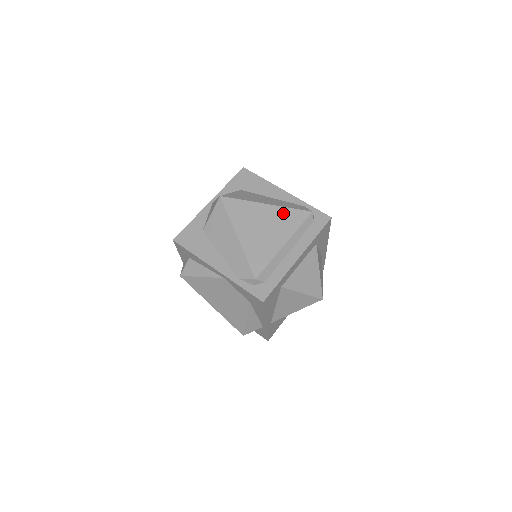
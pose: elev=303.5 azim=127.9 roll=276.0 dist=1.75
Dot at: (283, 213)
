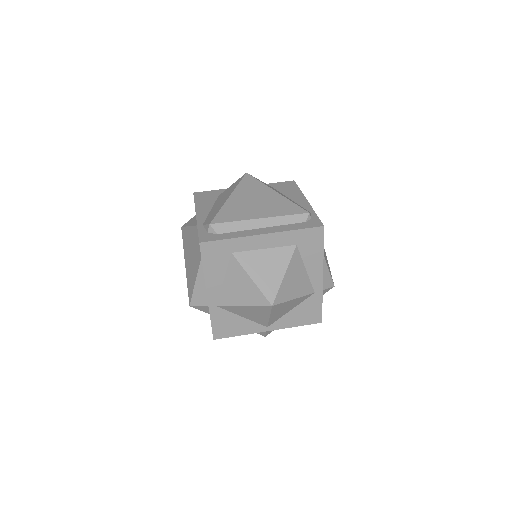
Dot at: (283, 202)
